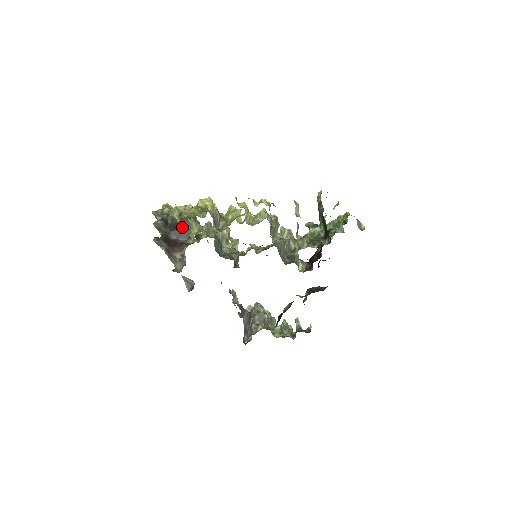
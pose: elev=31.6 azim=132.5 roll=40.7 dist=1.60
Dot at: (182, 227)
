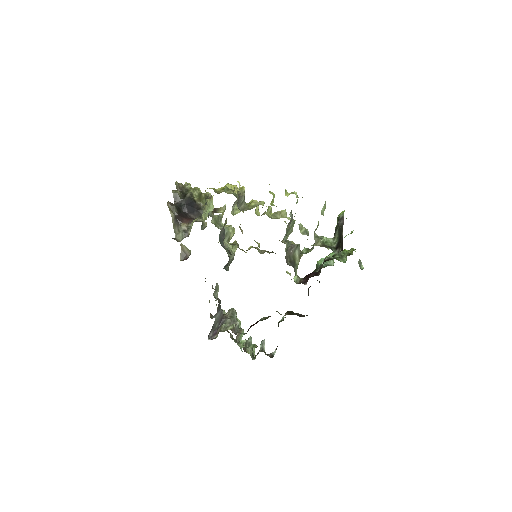
Dot at: (197, 205)
